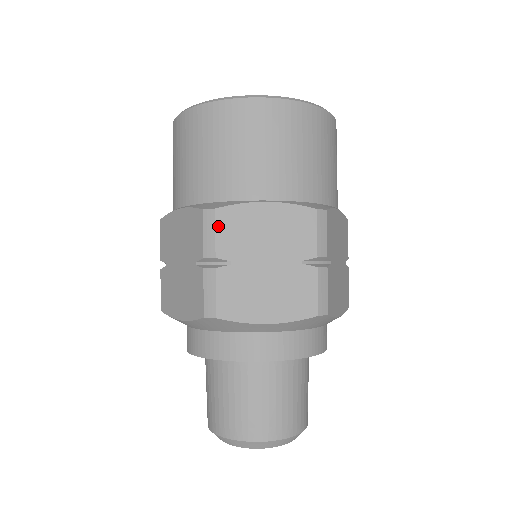
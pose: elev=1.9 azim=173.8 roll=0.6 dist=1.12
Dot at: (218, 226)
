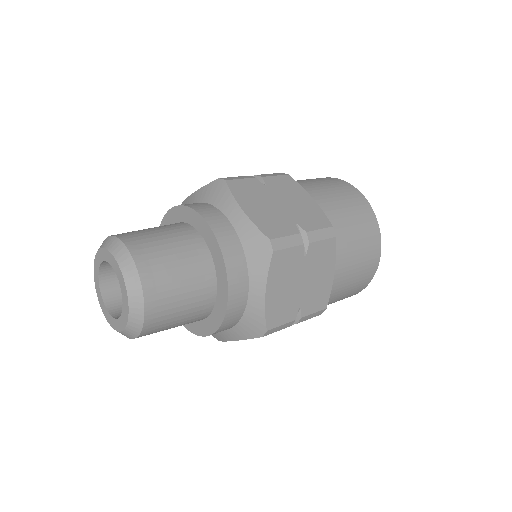
Dot at: (280, 177)
